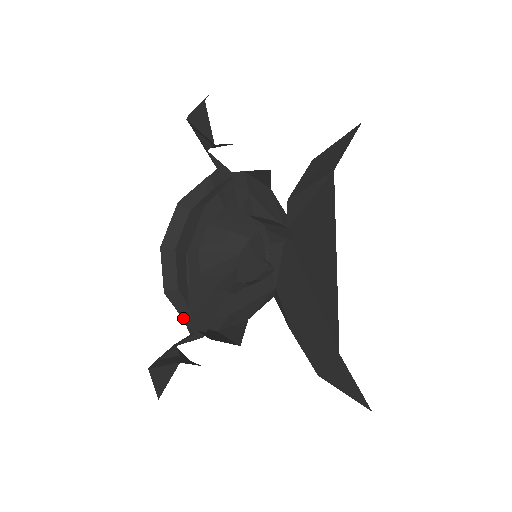
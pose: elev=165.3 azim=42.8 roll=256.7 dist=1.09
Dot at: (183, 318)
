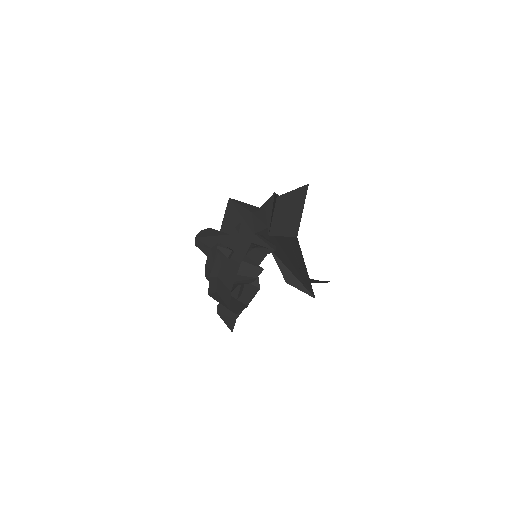
Dot at: occluded
